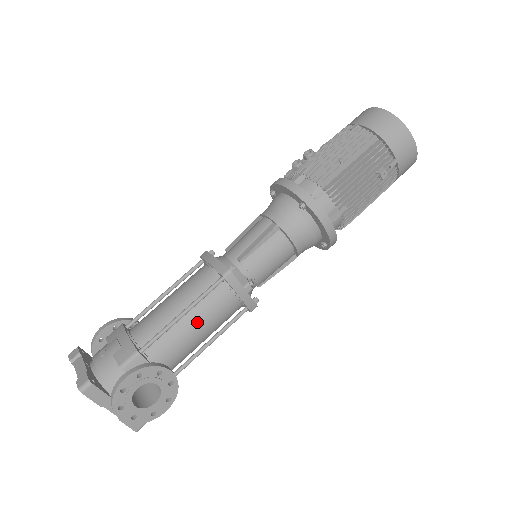
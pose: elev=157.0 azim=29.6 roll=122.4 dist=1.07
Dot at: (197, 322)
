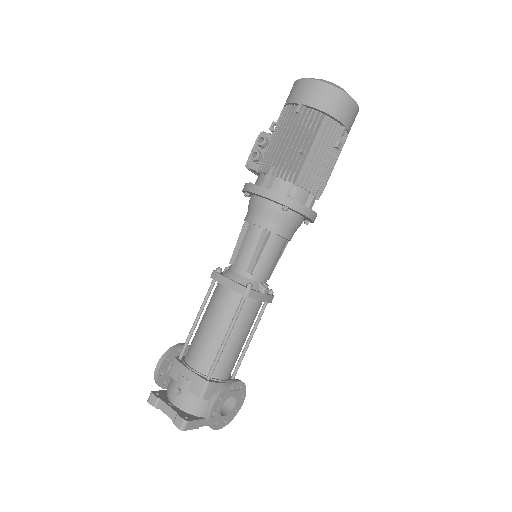
Dot at: (238, 336)
